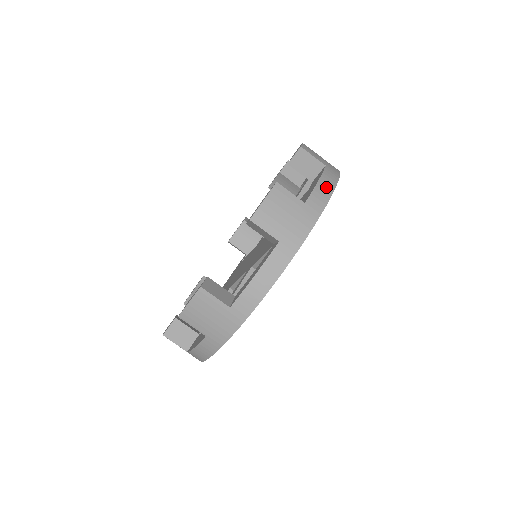
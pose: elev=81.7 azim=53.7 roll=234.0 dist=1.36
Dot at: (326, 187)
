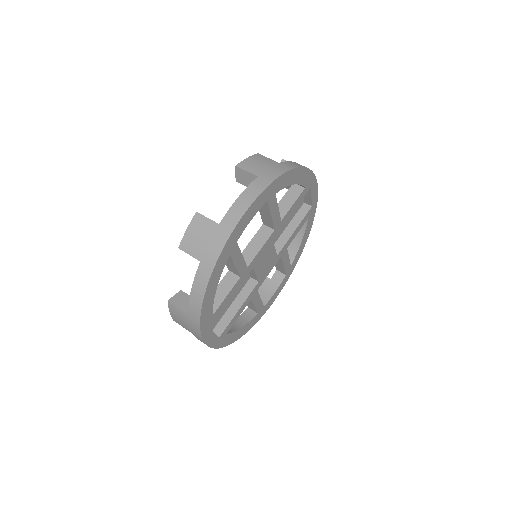
Dot at: occluded
